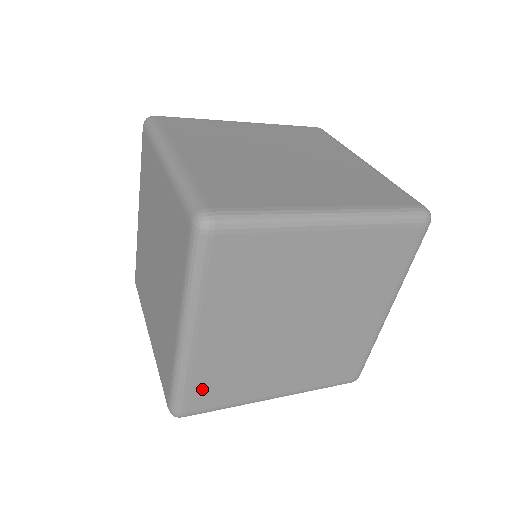
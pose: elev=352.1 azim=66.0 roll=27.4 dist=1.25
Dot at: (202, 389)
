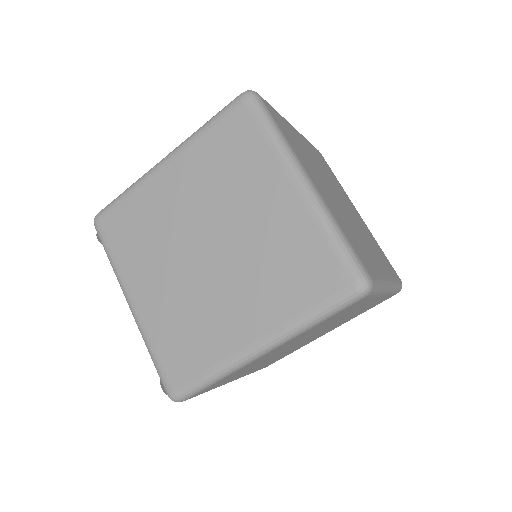
Dot at: (217, 383)
